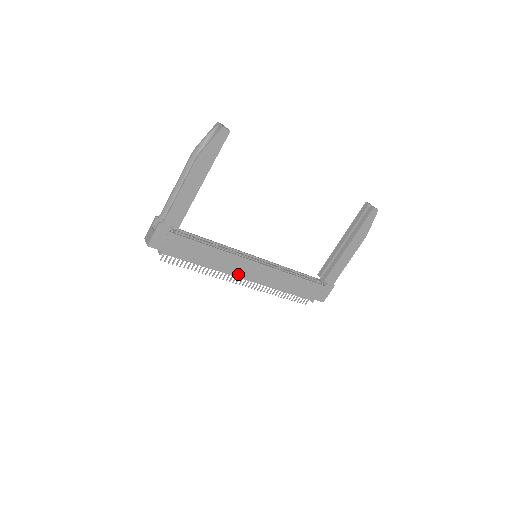
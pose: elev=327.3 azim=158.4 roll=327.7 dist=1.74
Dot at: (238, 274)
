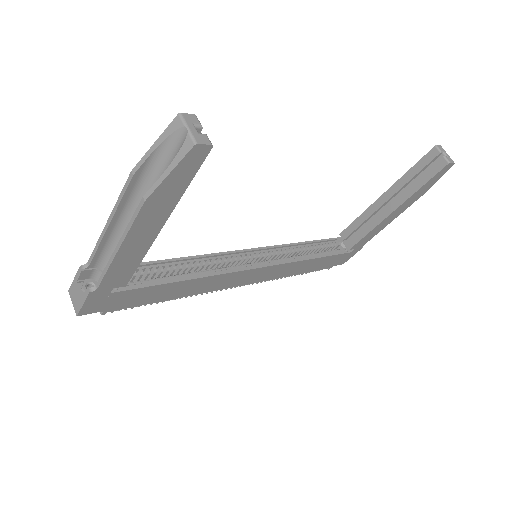
Dot at: (229, 285)
